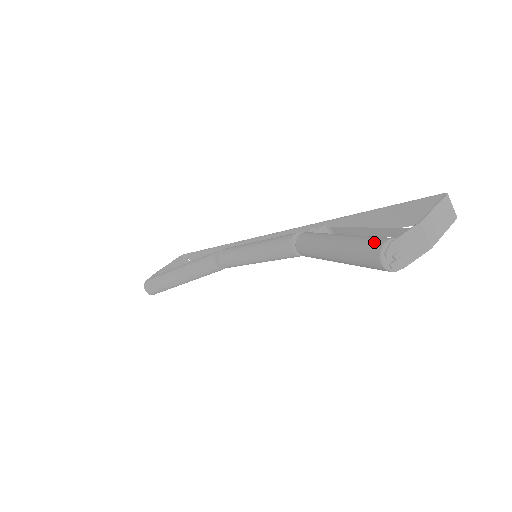
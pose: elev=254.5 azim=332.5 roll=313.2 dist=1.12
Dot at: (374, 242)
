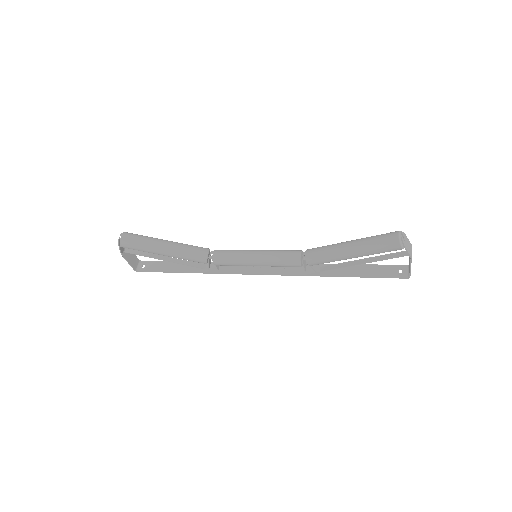
Dot at: occluded
